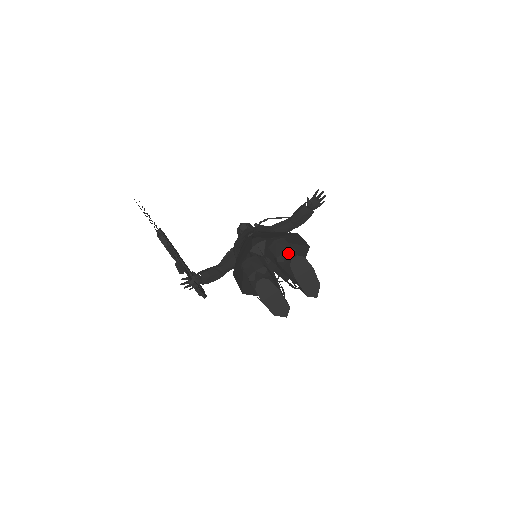
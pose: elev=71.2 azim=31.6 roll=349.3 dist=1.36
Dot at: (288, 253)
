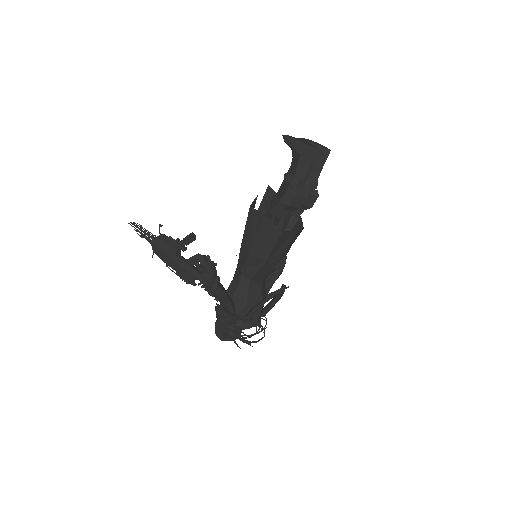
Dot at: occluded
